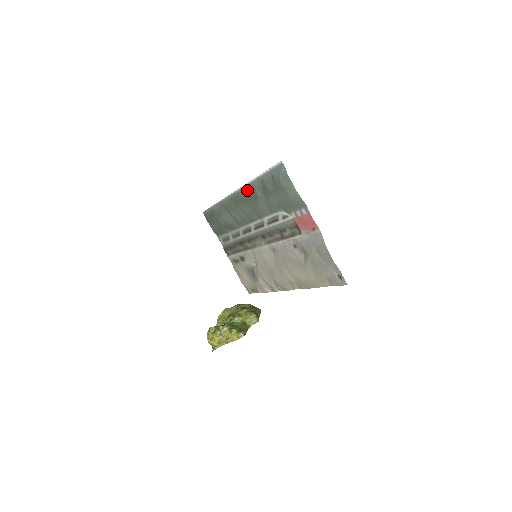
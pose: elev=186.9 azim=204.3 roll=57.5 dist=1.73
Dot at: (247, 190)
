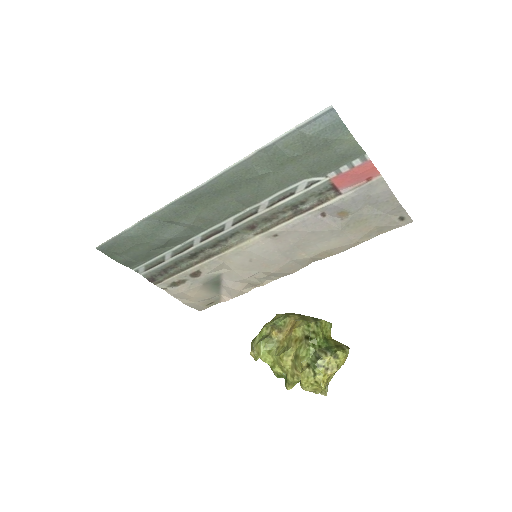
Dot at: (230, 175)
